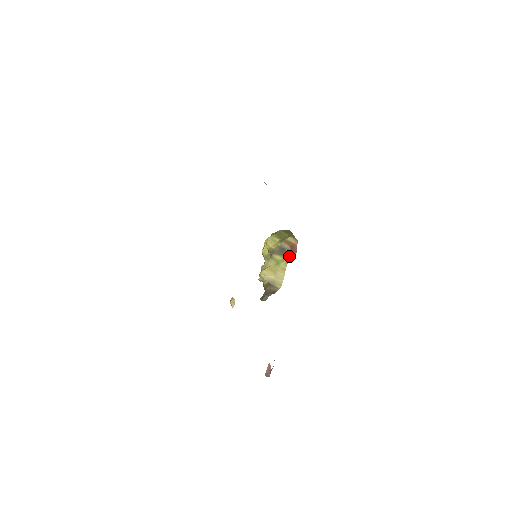
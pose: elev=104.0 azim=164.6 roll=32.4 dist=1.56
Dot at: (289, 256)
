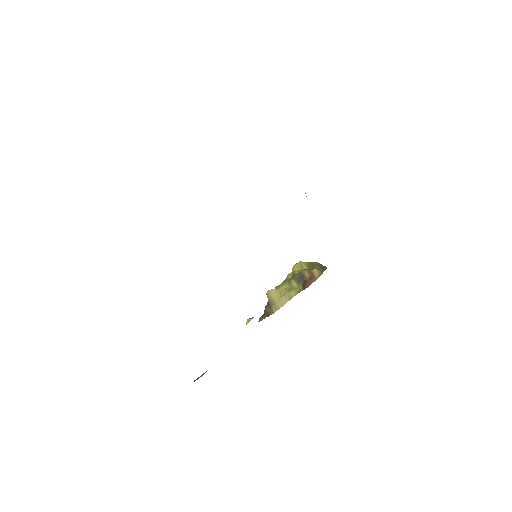
Dot at: (303, 286)
